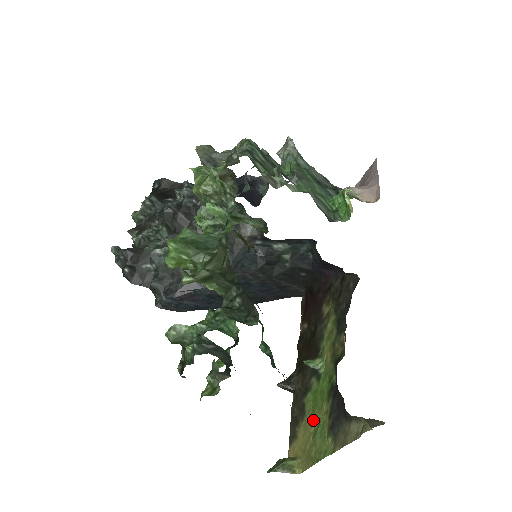
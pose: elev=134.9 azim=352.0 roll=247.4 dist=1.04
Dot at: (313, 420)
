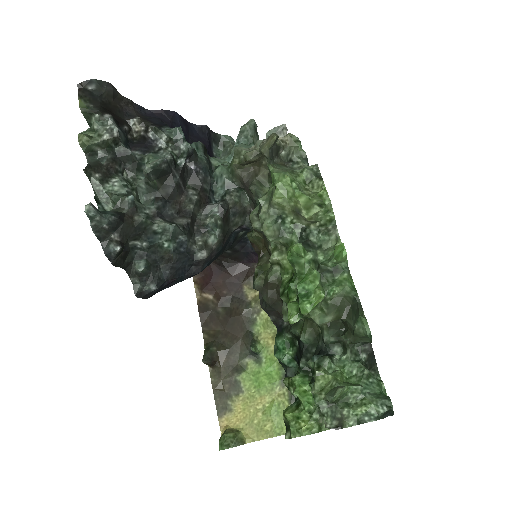
Dot at: (260, 399)
